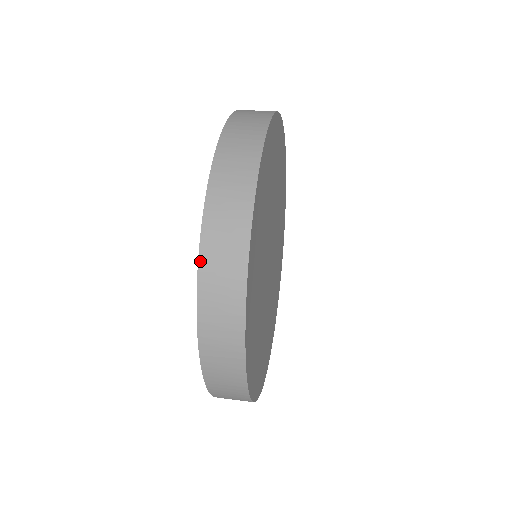
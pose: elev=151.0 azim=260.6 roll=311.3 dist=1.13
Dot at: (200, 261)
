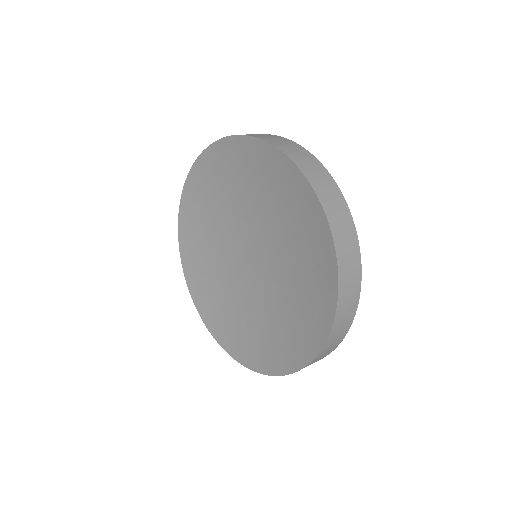
Dot at: (250, 135)
